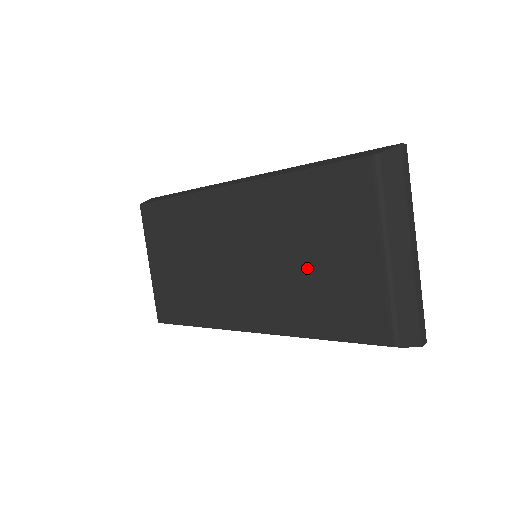
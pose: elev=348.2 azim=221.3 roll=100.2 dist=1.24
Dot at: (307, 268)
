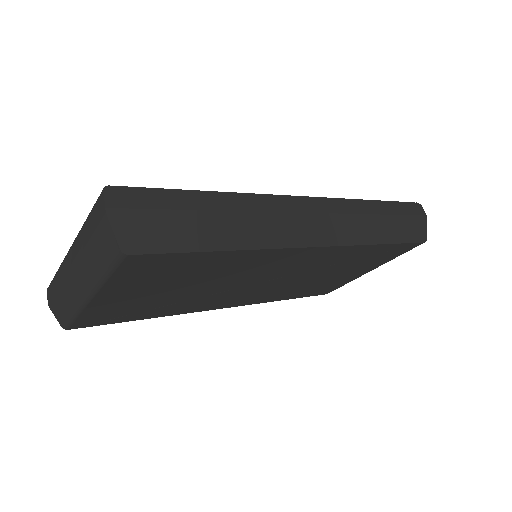
Dot at: (320, 279)
